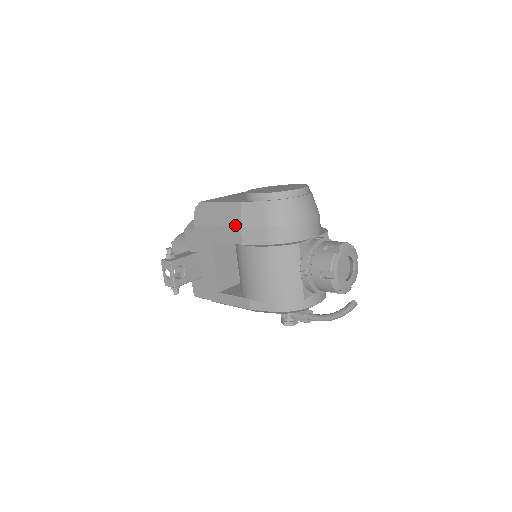
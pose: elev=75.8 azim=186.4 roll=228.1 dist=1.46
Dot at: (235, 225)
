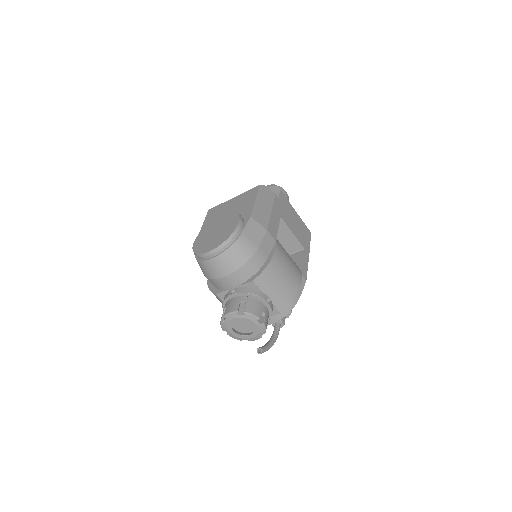
Dot at: occluded
